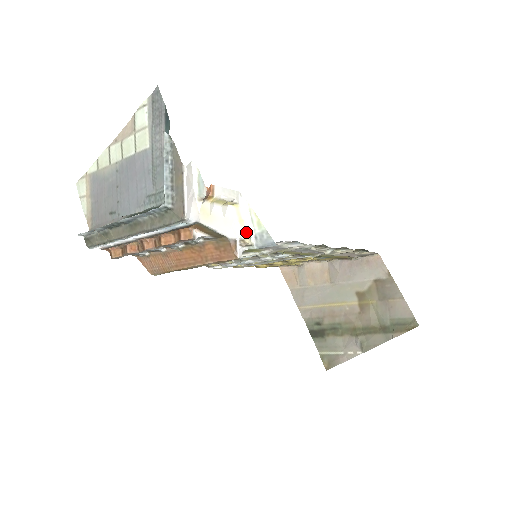
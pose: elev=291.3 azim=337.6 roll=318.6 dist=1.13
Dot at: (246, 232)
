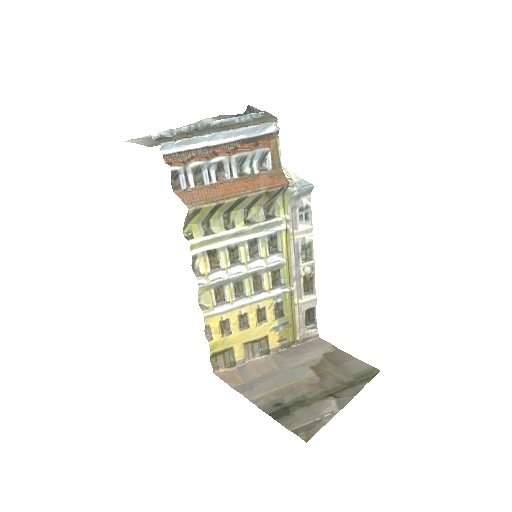
Dot at: (289, 178)
